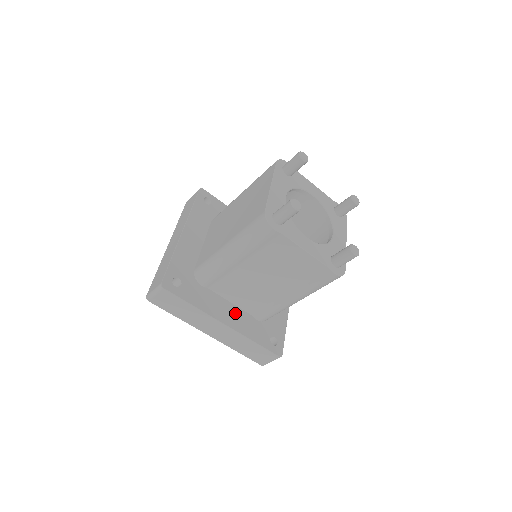
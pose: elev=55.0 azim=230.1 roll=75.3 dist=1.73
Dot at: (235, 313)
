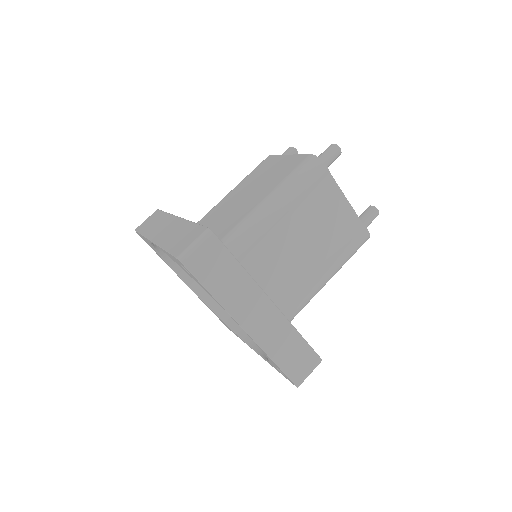
Dot at: occluded
